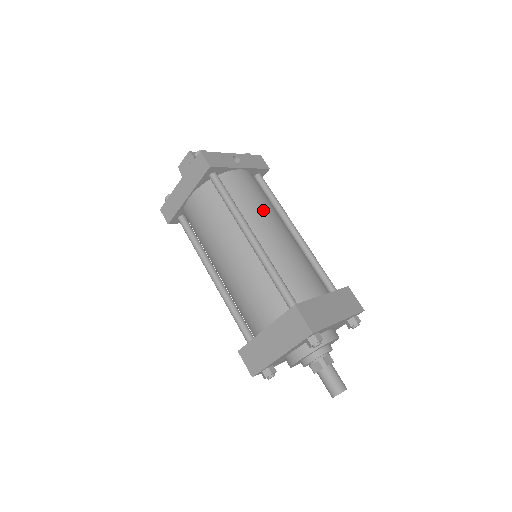
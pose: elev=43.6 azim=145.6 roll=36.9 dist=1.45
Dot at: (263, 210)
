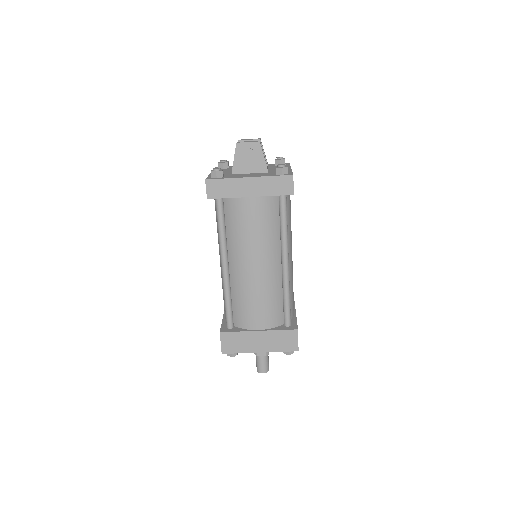
Dot at: (291, 234)
